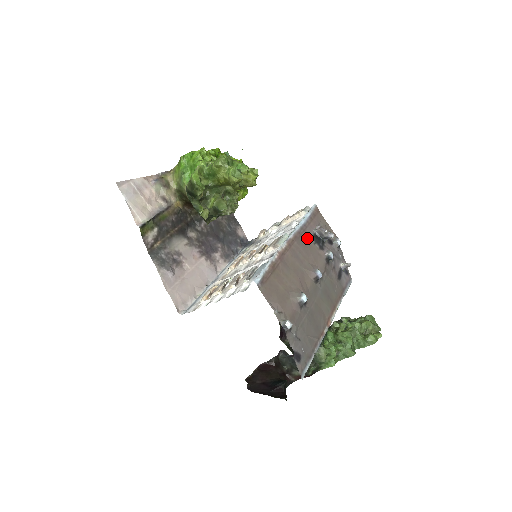
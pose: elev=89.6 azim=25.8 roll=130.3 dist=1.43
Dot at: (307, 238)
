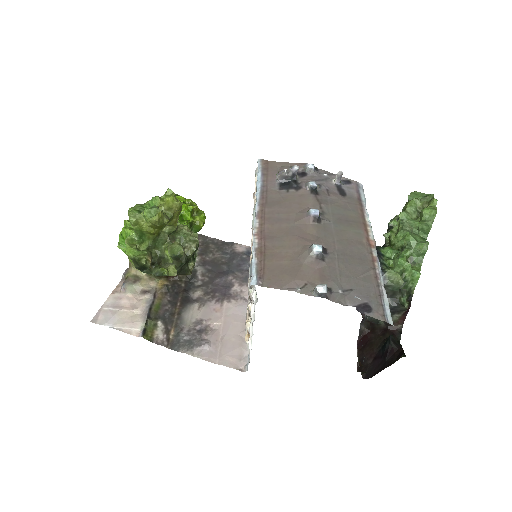
Dot at: (275, 194)
